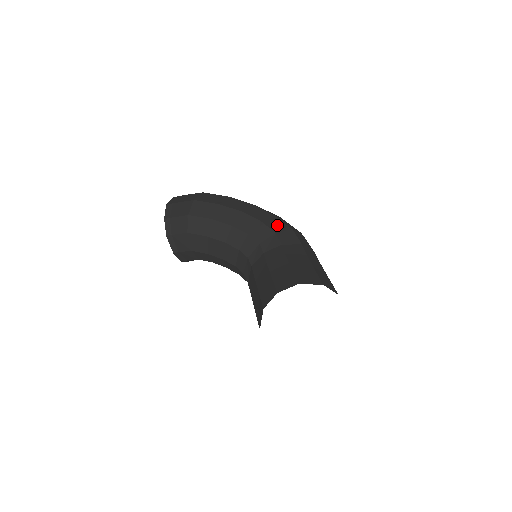
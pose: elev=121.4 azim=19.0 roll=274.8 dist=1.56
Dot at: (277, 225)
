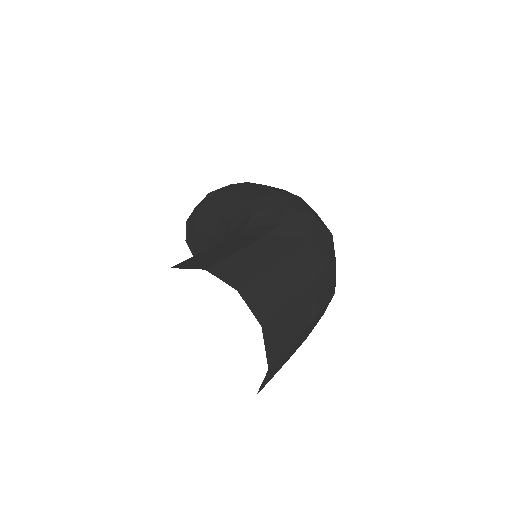
Dot at: (267, 203)
